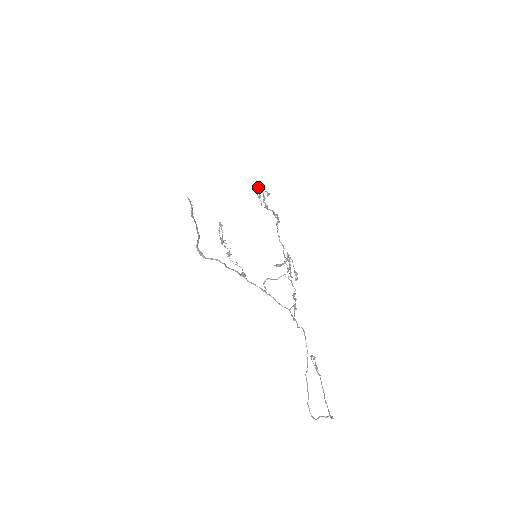
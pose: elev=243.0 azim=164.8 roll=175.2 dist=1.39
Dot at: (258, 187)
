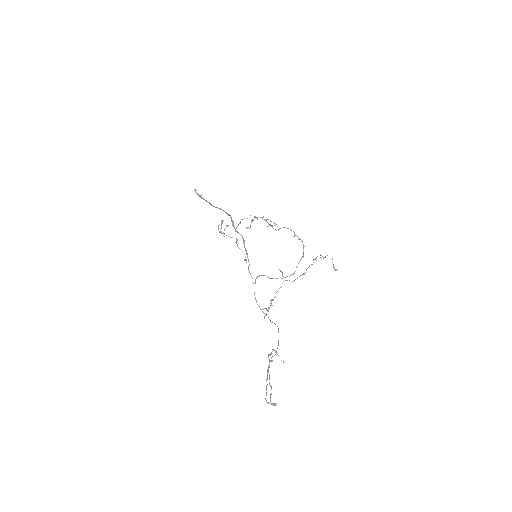
Dot at: (257, 218)
